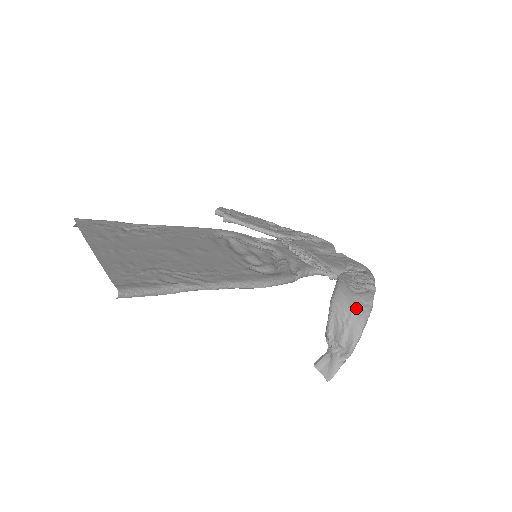
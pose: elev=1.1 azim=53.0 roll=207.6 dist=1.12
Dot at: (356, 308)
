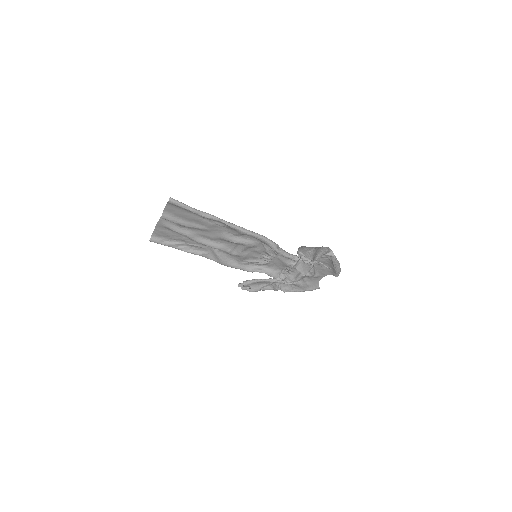
Dot at: (317, 247)
